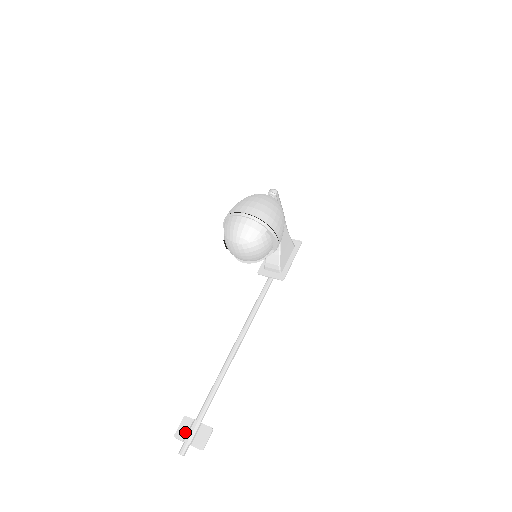
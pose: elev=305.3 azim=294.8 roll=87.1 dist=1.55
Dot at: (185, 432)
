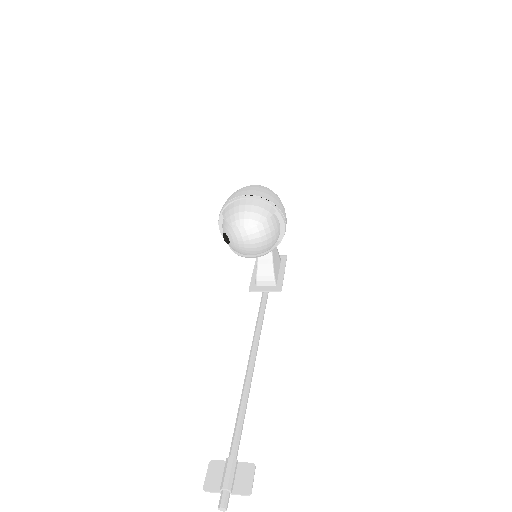
Dot at: (218, 479)
